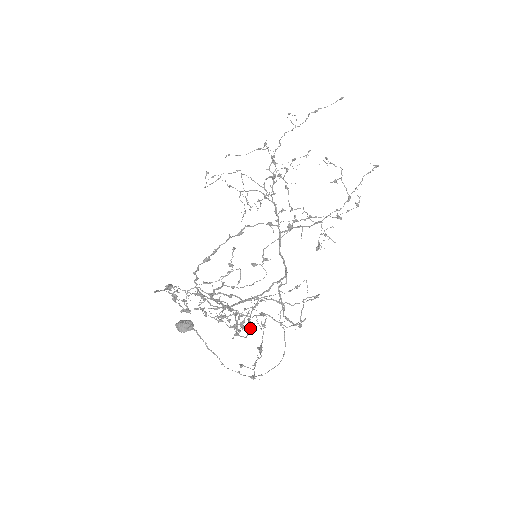
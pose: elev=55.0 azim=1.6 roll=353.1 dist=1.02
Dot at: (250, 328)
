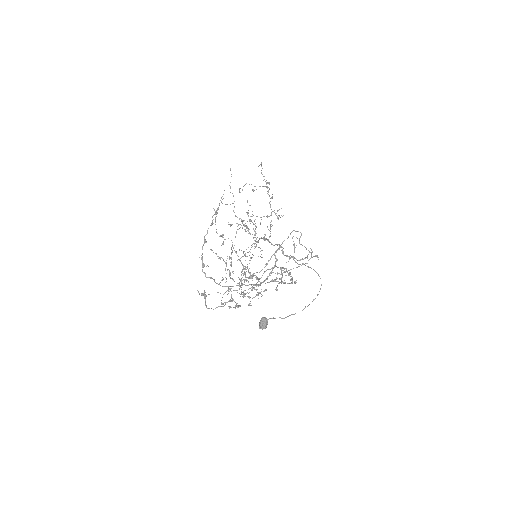
Dot at: occluded
